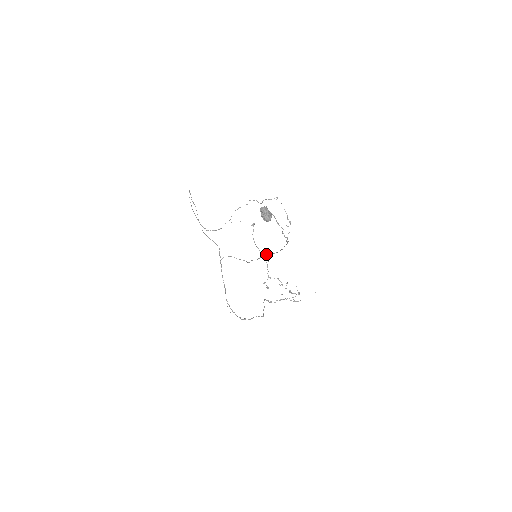
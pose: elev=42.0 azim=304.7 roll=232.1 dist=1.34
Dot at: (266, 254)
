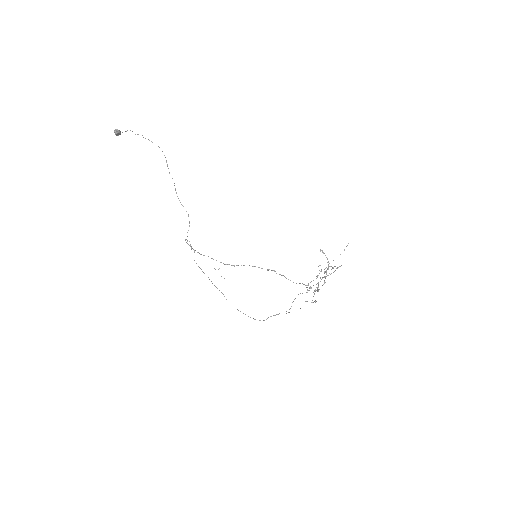
Dot at: (172, 178)
